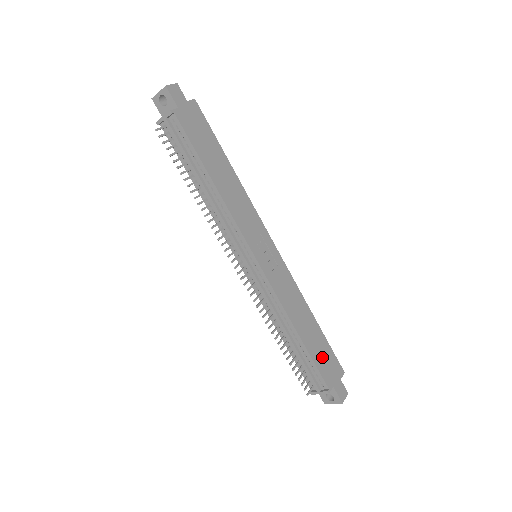
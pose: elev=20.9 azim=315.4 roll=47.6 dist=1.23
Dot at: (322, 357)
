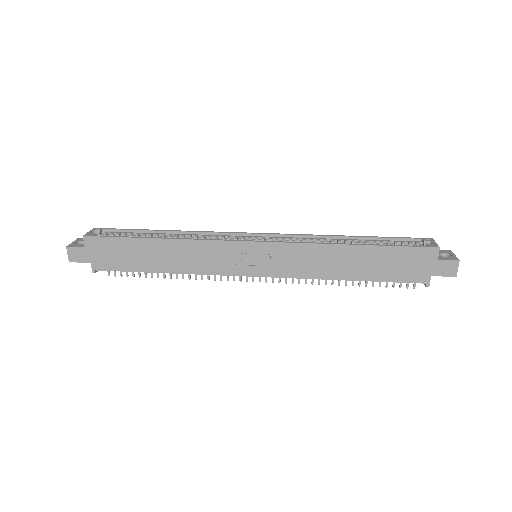
Dot at: (395, 267)
